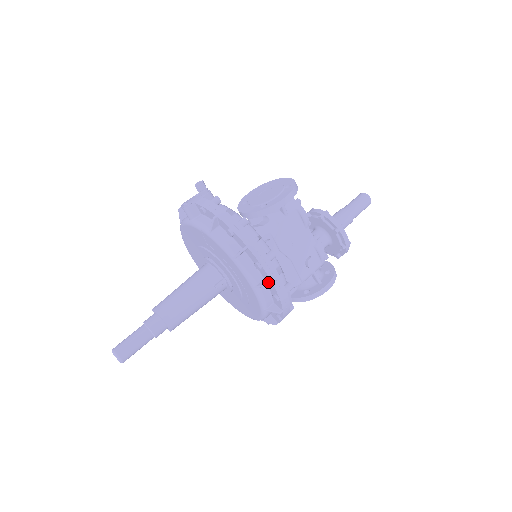
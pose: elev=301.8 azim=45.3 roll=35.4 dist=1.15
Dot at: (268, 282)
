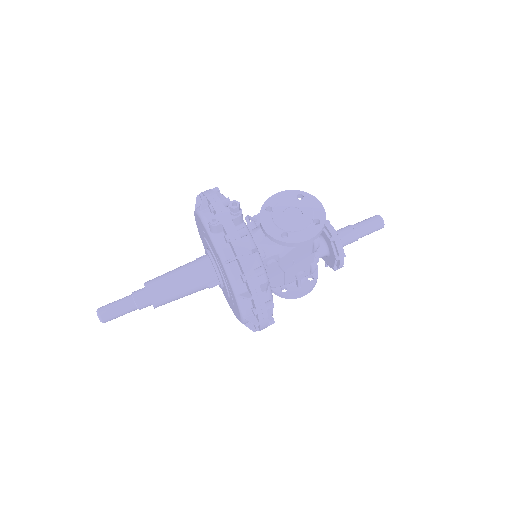
Dot at: (256, 322)
